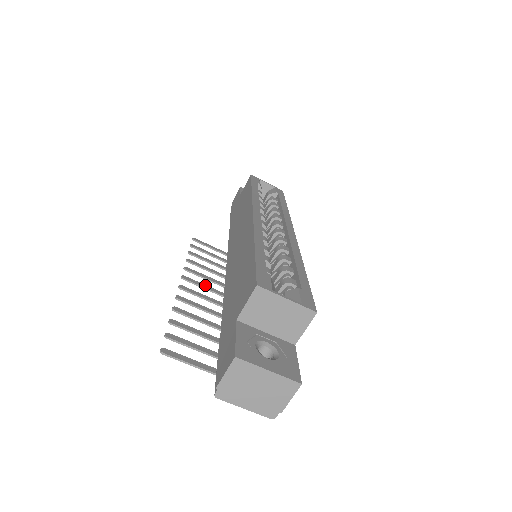
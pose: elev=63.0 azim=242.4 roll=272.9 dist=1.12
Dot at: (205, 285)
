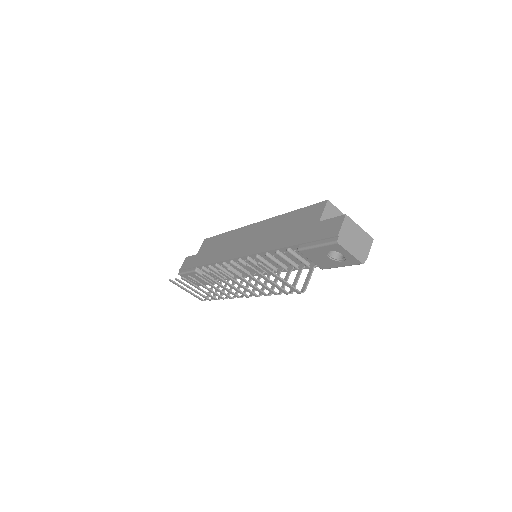
Dot at: (217, 283)
